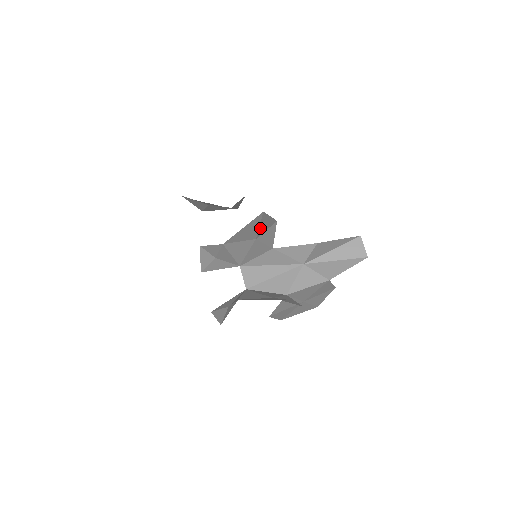
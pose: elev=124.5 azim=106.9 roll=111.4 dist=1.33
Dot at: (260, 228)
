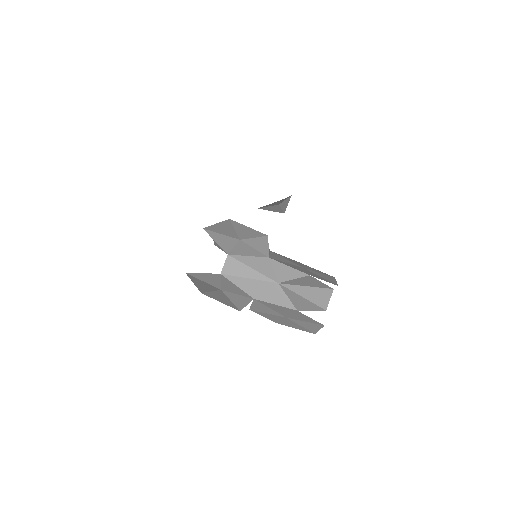
Dot at: (239, 232)
